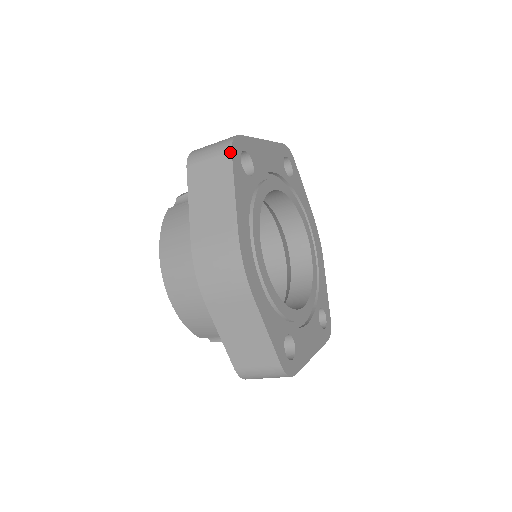
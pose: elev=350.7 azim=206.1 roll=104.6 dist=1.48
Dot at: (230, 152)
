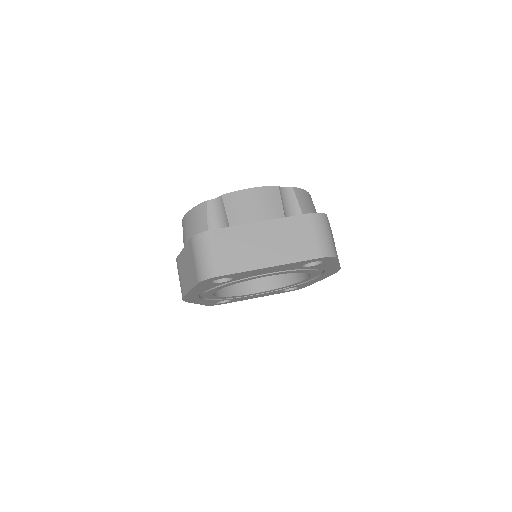
Dot at: (198, 282)
